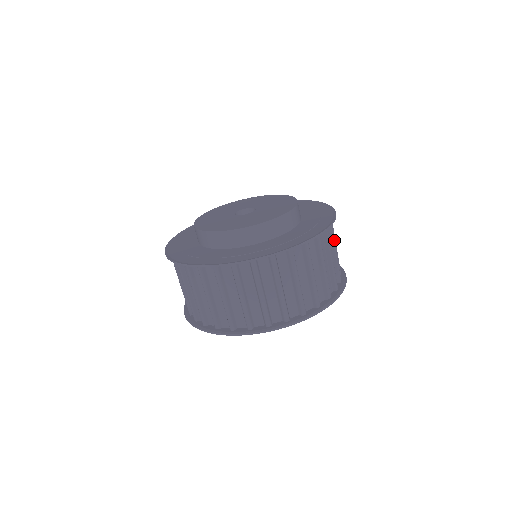
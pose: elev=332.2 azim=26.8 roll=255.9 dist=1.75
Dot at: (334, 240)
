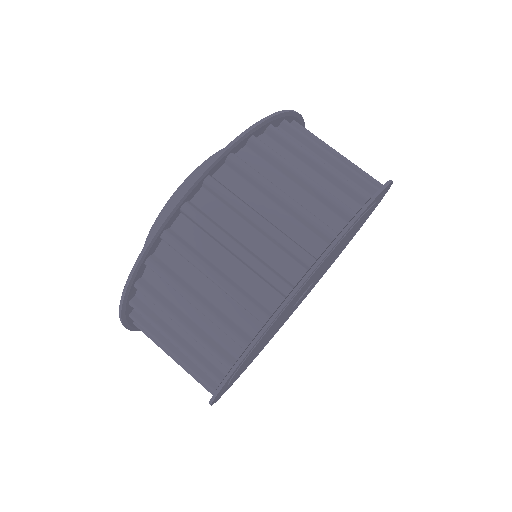
Dot at: occluded
